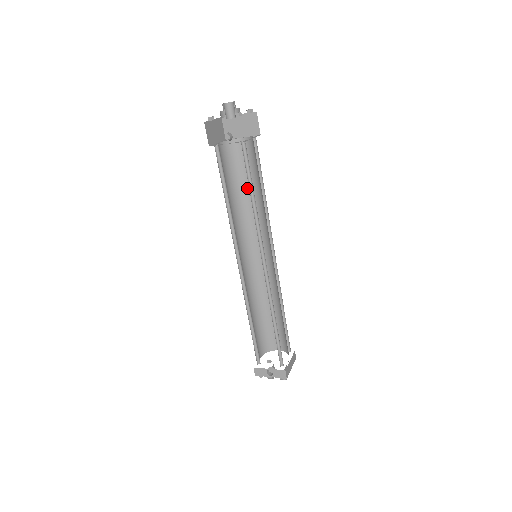
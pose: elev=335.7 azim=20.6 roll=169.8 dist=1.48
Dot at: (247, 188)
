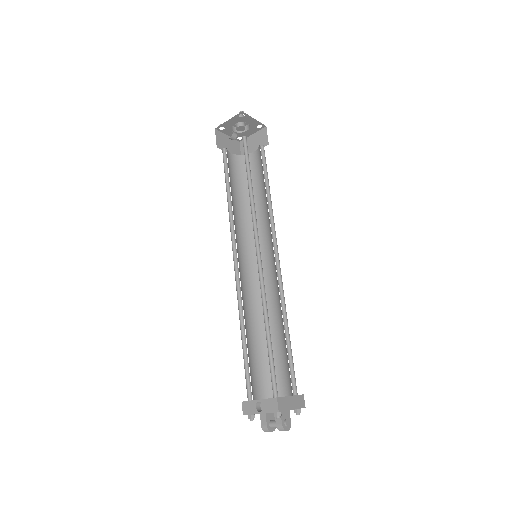
Dot at: (256, 196)
